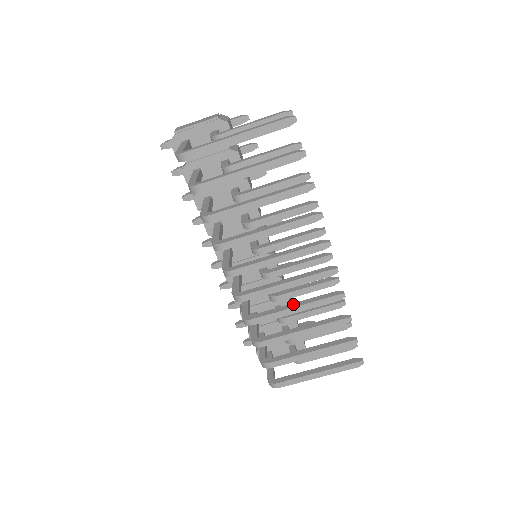
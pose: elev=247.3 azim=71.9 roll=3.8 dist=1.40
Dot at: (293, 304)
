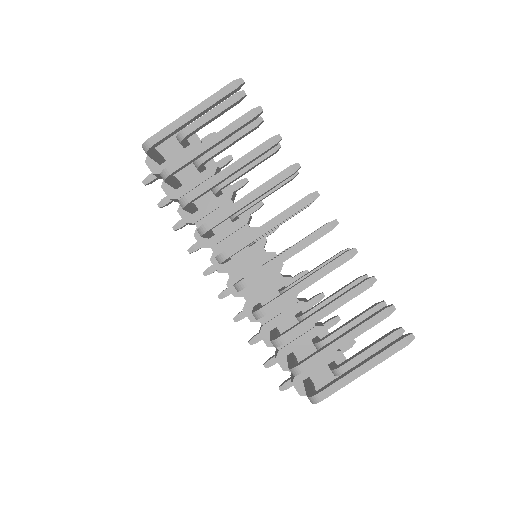
Dot at: (303, 279)
